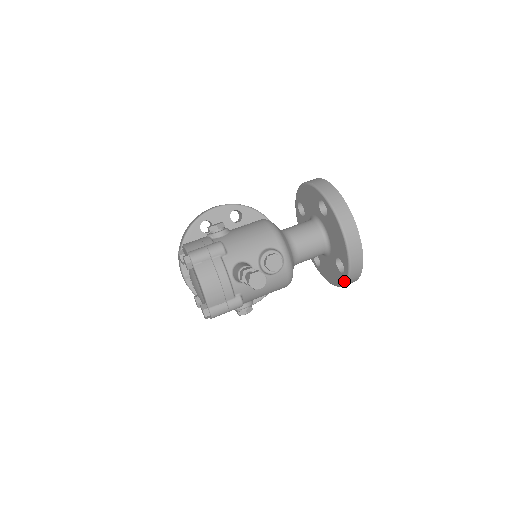
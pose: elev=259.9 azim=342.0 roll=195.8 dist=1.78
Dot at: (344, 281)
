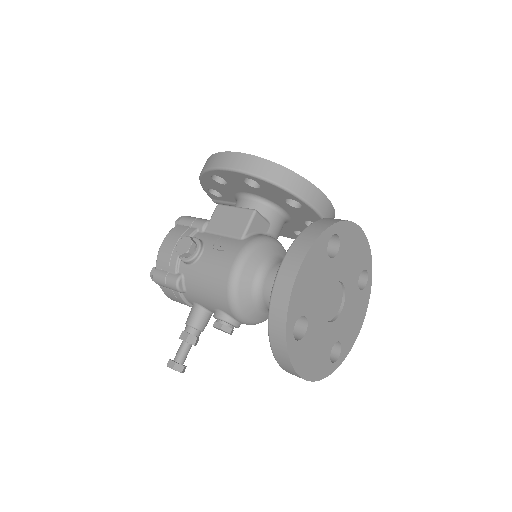
Dot at: occluded
